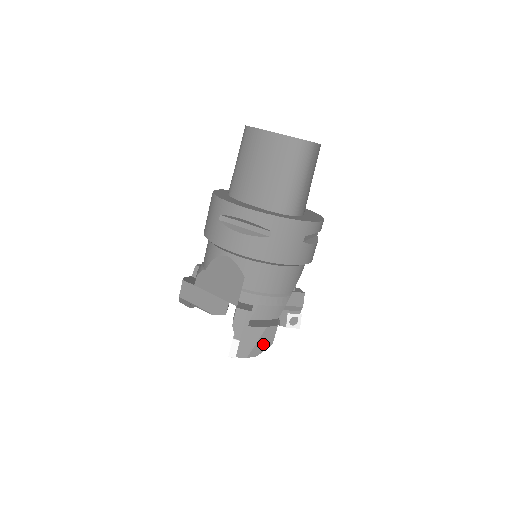
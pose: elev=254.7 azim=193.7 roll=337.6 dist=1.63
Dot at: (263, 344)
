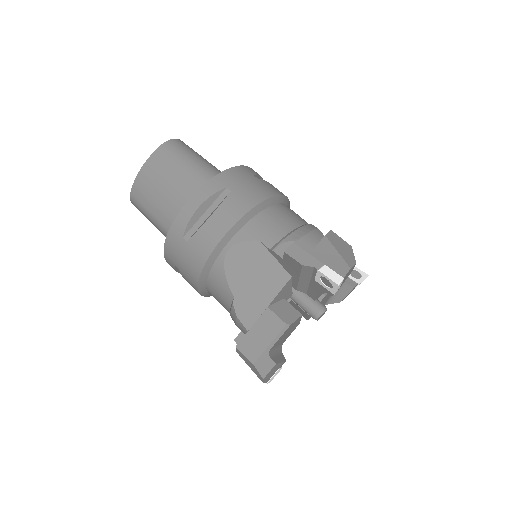
Dot at: (344, 250)
